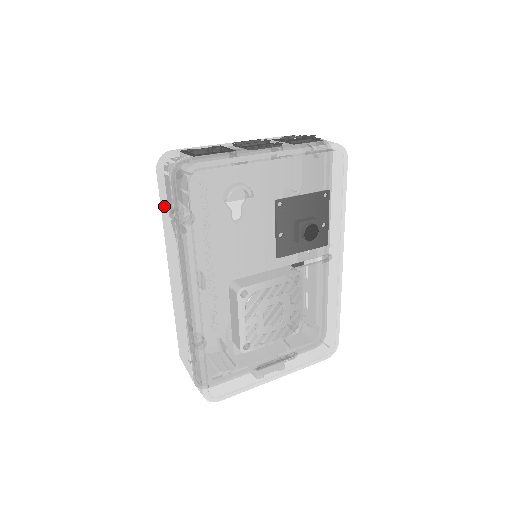
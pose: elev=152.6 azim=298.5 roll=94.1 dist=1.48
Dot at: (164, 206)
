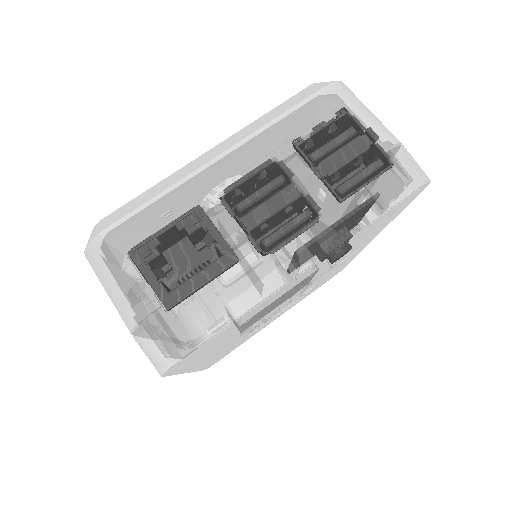
Dot at: occluded
